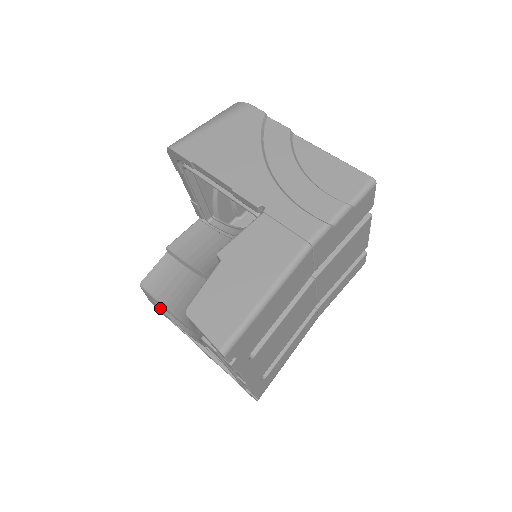
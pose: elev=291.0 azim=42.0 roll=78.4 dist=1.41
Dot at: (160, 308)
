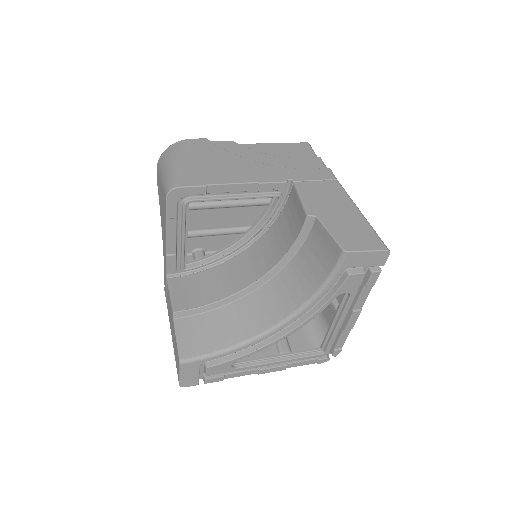
Dot at: (216, 364)
